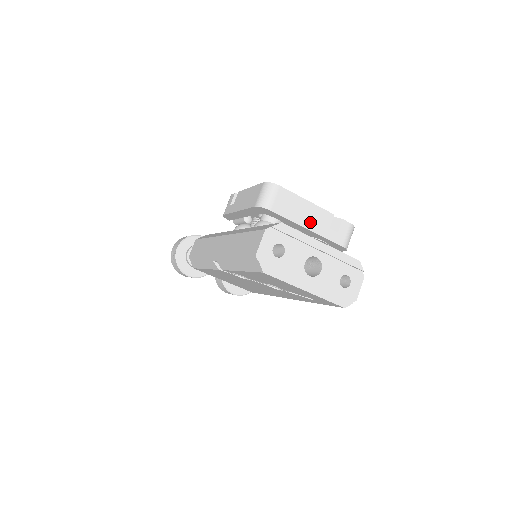
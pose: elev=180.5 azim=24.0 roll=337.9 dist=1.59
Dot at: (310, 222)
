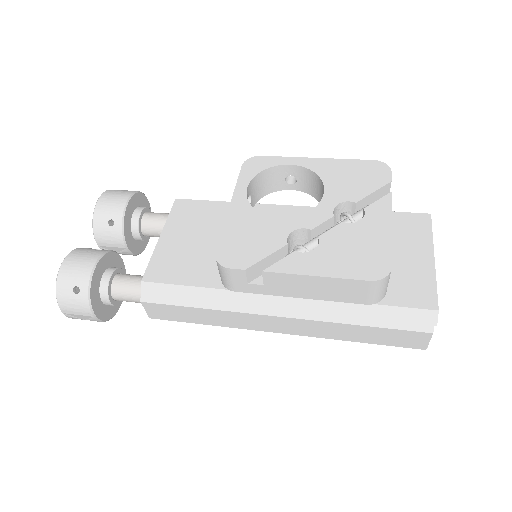
Dot at: occluded
